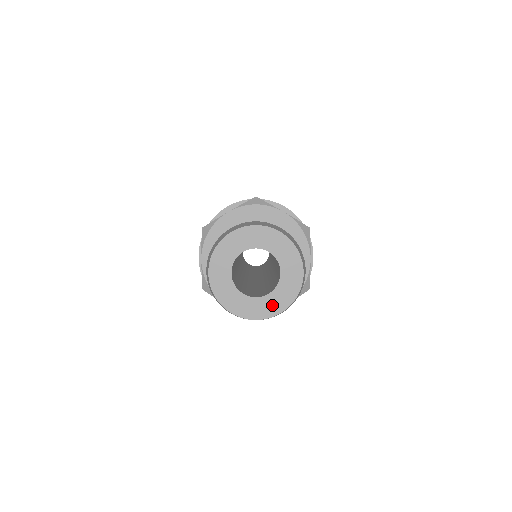
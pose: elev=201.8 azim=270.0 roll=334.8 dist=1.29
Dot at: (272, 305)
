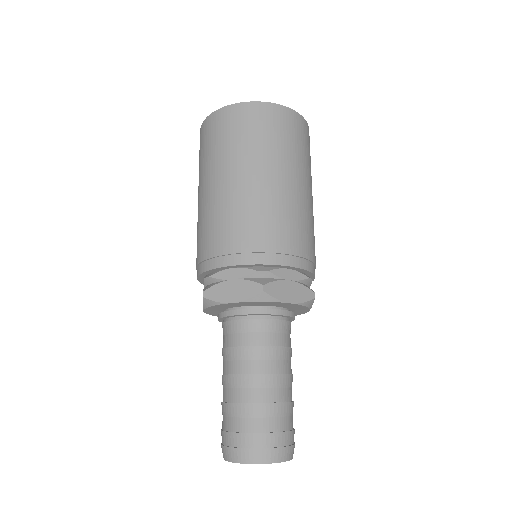
Dot at: occluded
